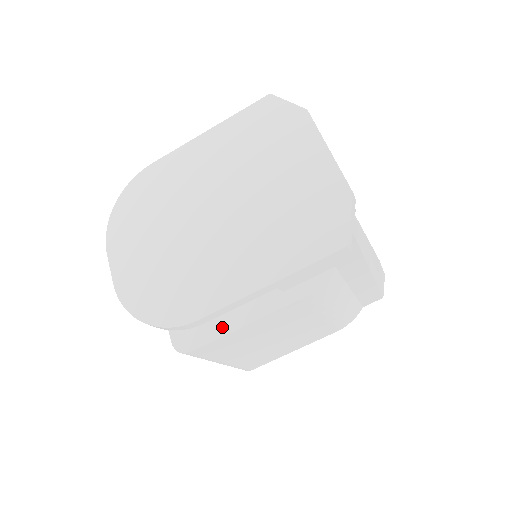
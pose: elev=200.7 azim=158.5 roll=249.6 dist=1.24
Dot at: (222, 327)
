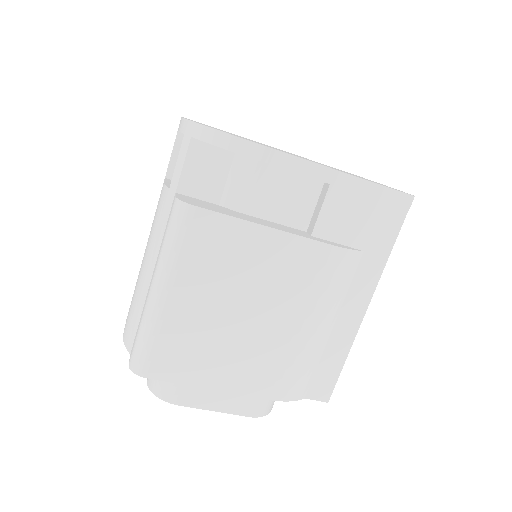
Dot at: (241, 216)
